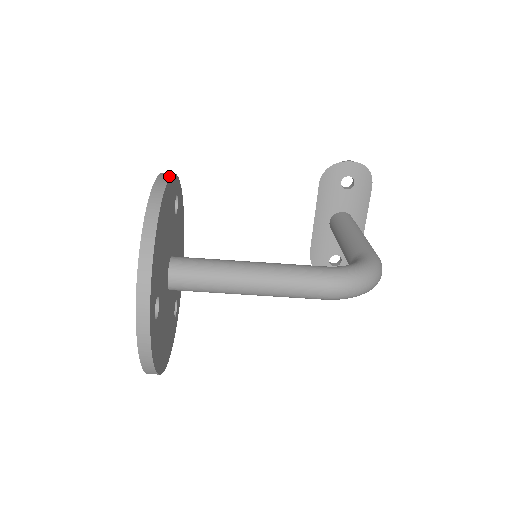
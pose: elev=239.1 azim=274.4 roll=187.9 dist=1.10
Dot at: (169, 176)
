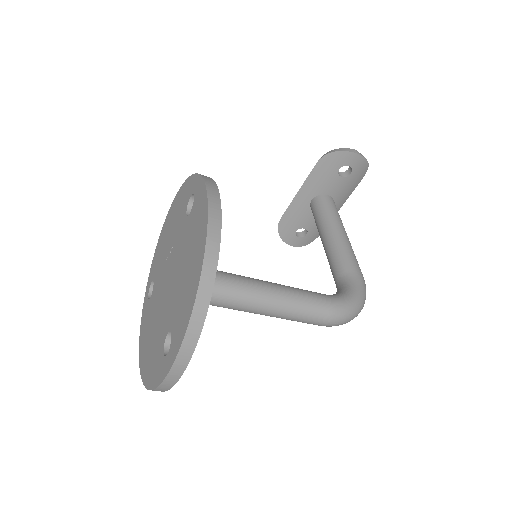
Dot at: (220, 203)
